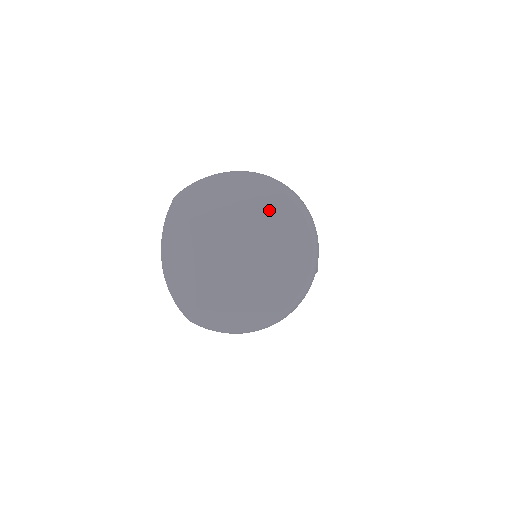
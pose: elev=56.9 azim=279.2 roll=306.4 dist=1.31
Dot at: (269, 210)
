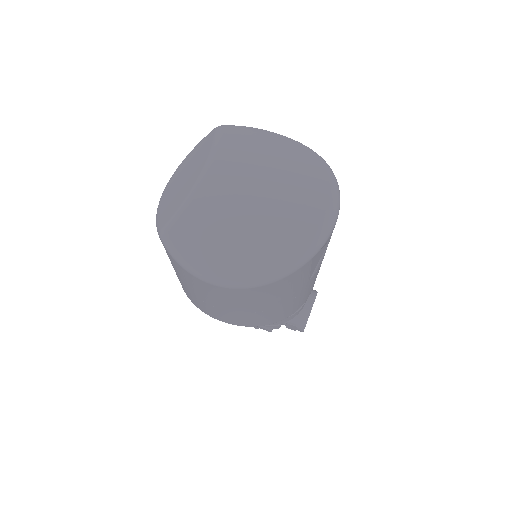
Dot at: (302, 172)
